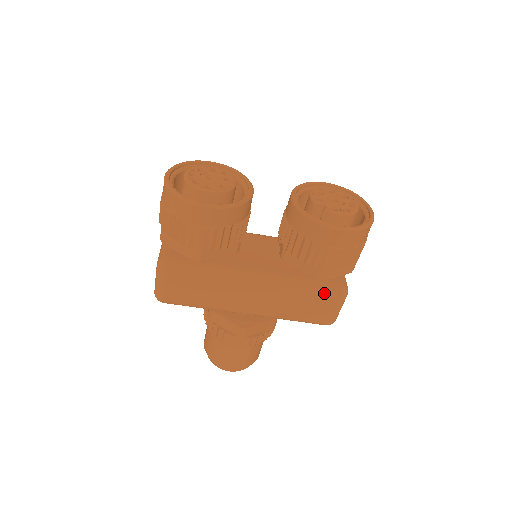
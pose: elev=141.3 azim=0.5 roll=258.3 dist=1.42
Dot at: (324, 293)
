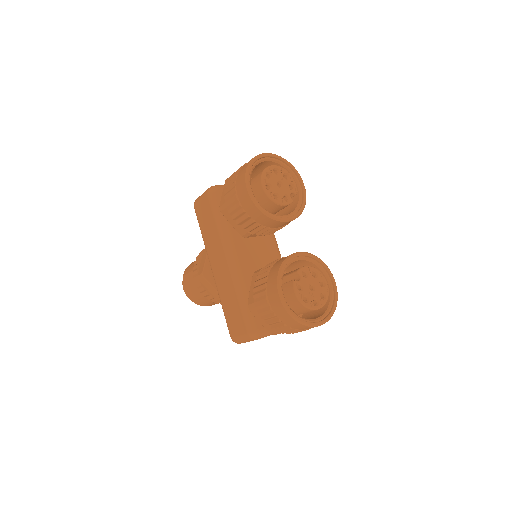
Dot at: (245, 318)
